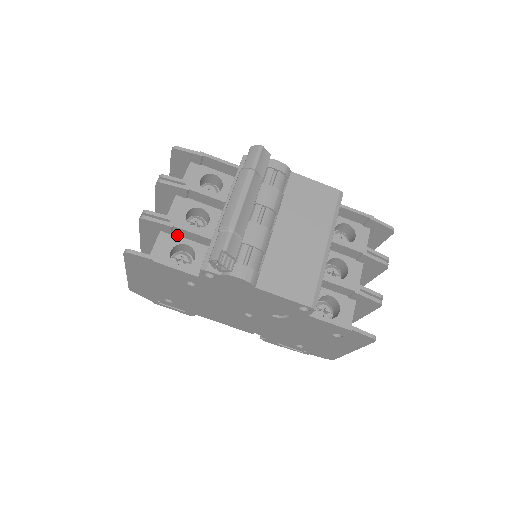
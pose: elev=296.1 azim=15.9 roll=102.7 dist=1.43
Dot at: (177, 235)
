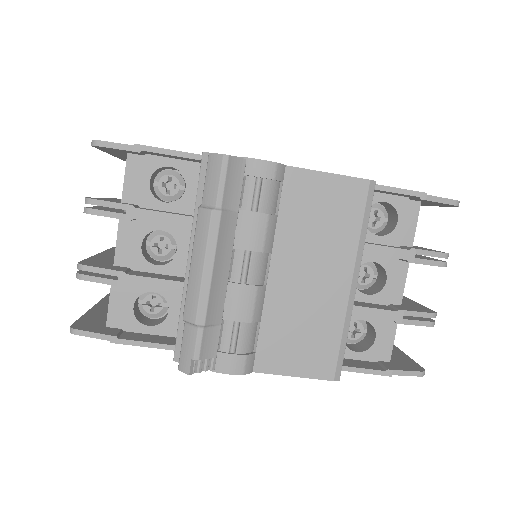
Dot at: occluded
